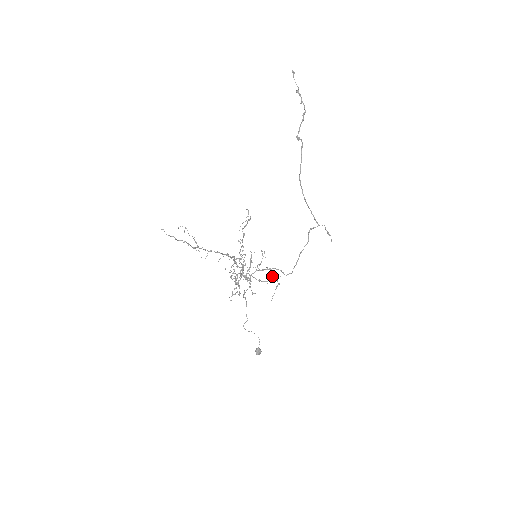
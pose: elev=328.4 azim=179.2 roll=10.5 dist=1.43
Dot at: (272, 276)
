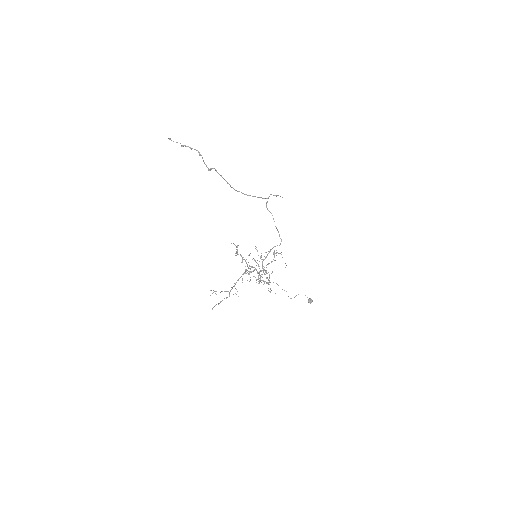
Dot at: (273, 254)
